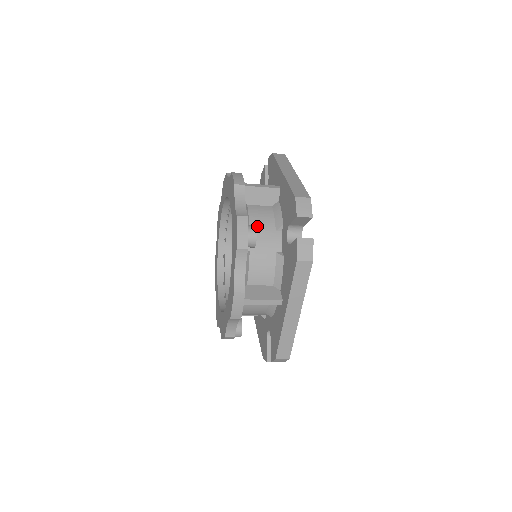
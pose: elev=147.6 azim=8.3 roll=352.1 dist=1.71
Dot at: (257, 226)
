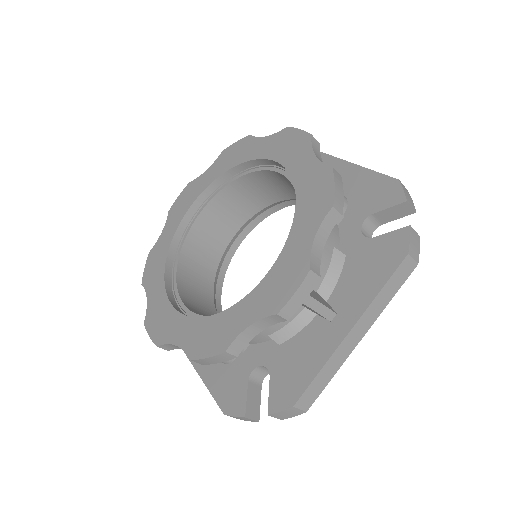
Dot at: occluded
